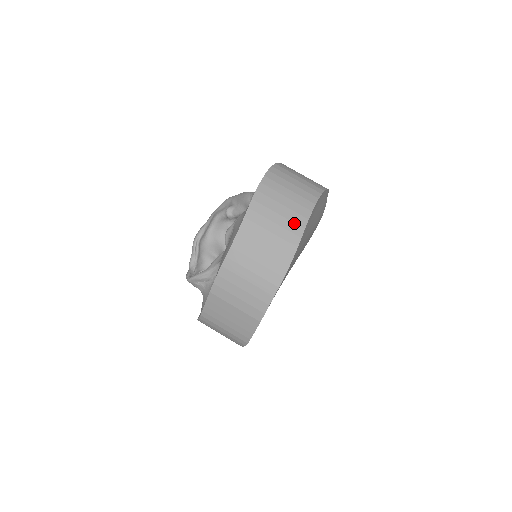
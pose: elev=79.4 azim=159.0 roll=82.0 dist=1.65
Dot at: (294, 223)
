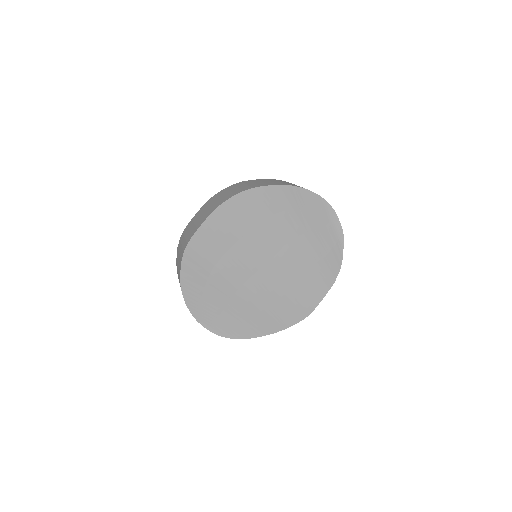
Dot at: (291, 184)
